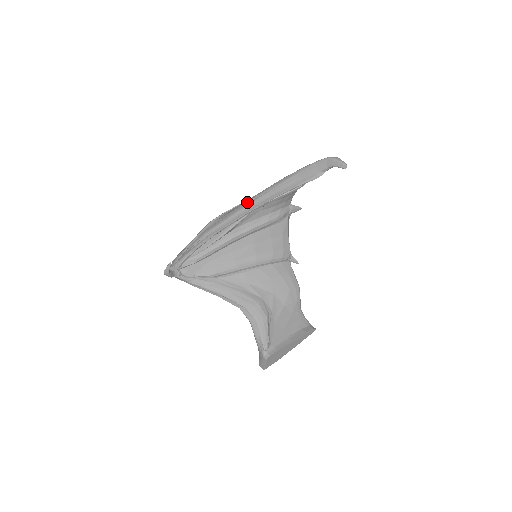
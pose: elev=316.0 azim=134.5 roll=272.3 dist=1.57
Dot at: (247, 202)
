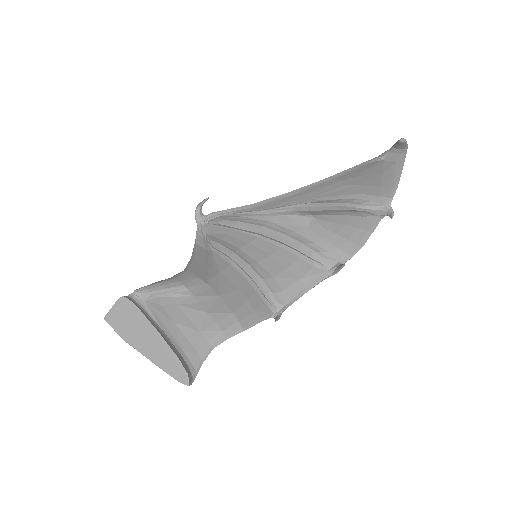
Dot at: occluded
